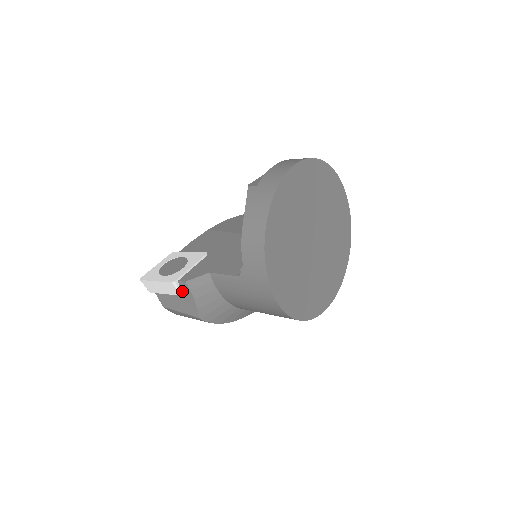
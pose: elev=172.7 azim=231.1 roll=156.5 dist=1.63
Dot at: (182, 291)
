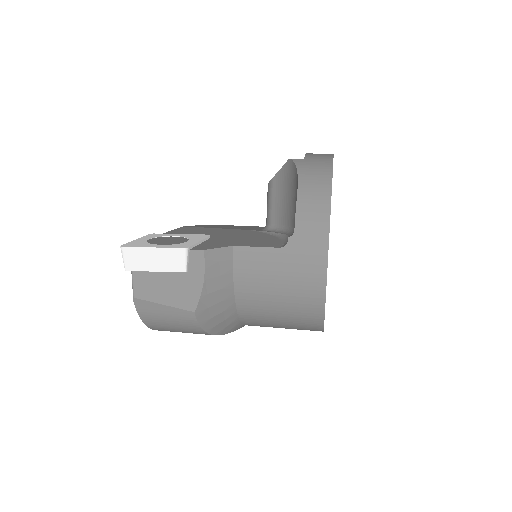
Dot at: (188, 266)
